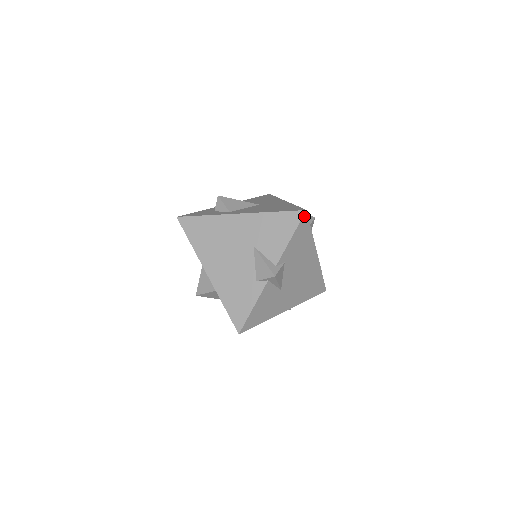
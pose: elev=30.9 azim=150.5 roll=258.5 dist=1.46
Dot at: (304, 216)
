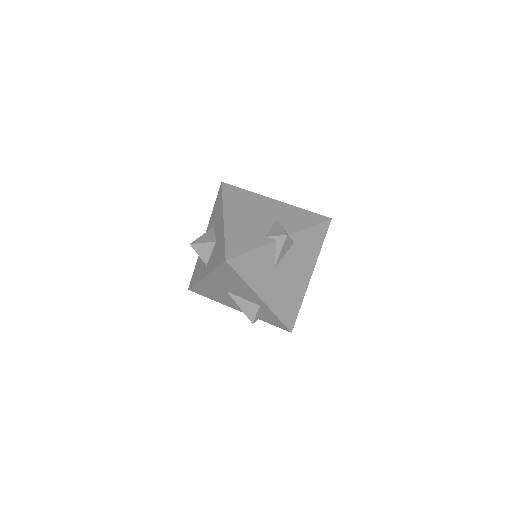
Dot at: (328, 221)
